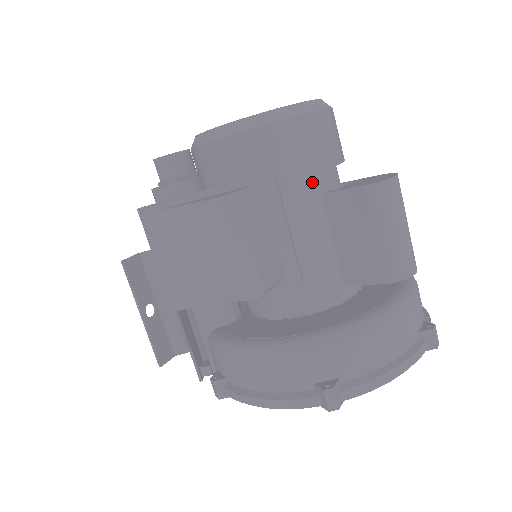
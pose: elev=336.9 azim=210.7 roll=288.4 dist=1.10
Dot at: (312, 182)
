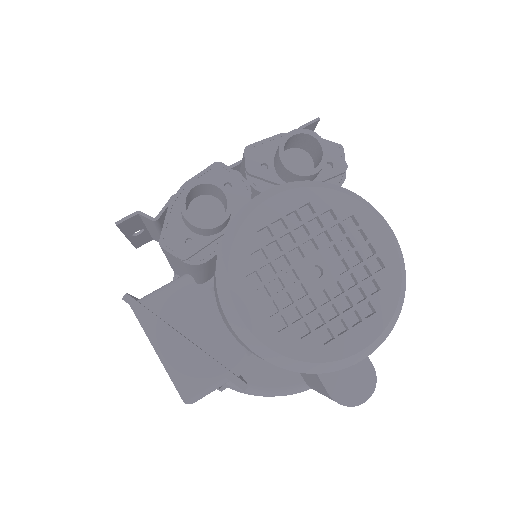
Dot at: occluded
